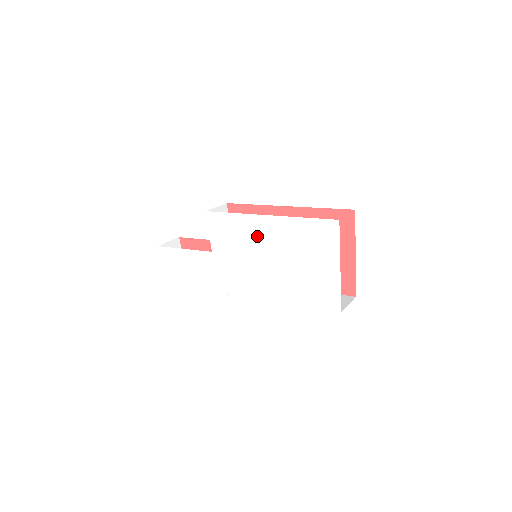
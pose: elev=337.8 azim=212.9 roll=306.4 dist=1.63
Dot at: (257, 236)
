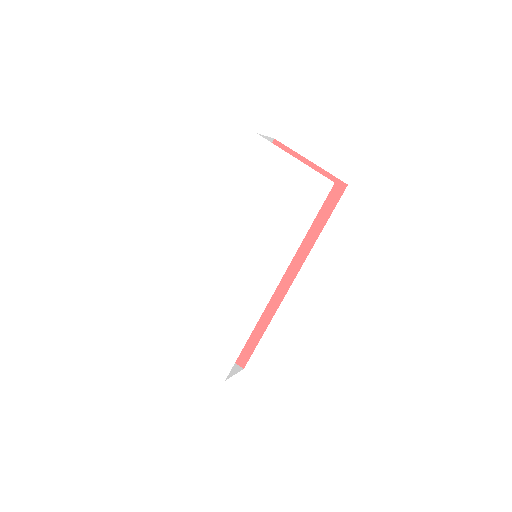
Dot at: (232, 227)
